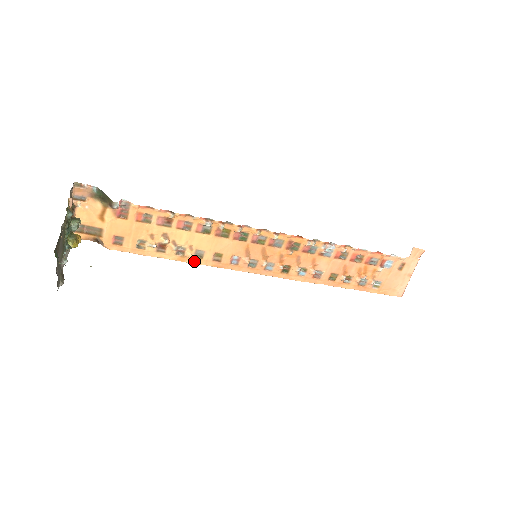
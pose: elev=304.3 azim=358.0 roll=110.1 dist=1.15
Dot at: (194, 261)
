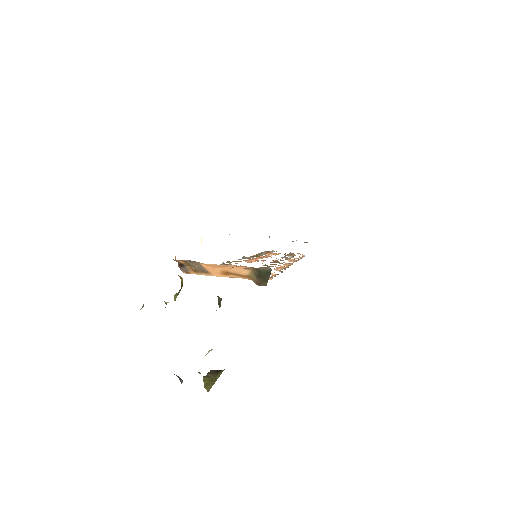
Dot at: occluded
